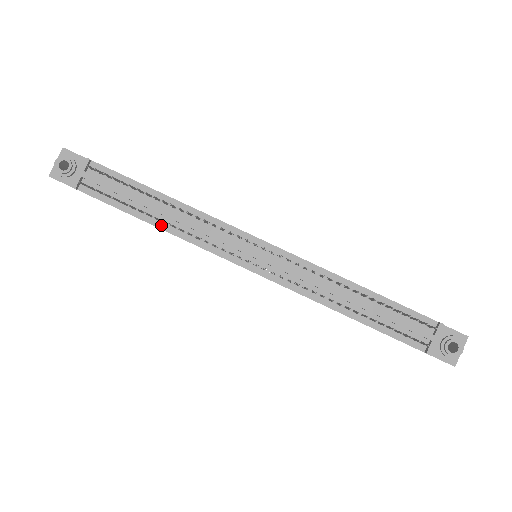
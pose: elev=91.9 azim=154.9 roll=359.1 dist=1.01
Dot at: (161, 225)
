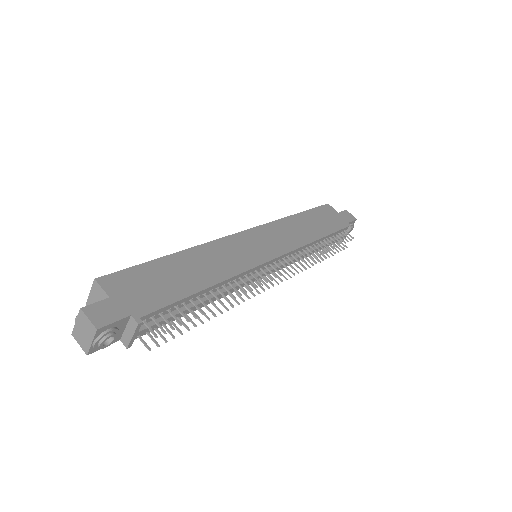
Dot at: occluded
